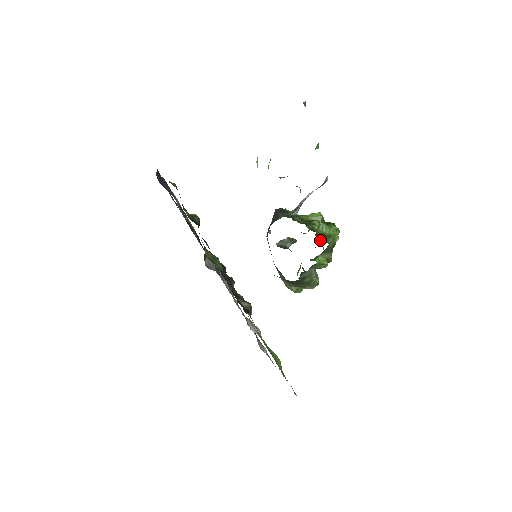
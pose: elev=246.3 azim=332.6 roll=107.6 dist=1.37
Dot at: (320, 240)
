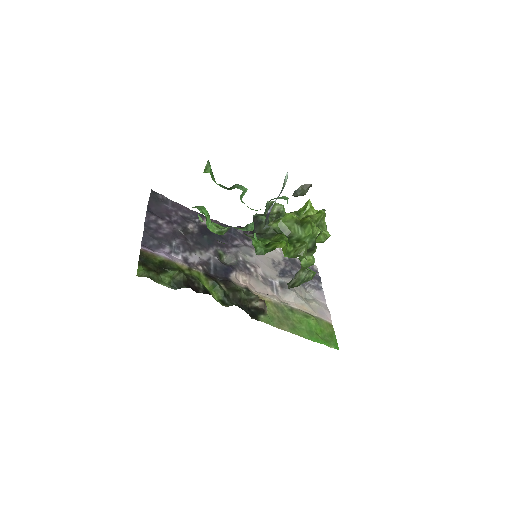
Dot at: (291, 257)
